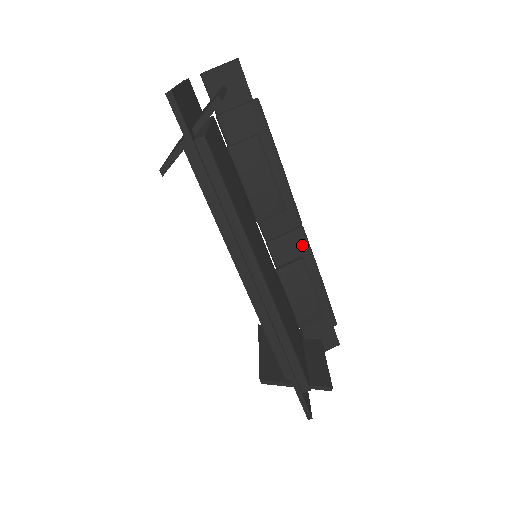
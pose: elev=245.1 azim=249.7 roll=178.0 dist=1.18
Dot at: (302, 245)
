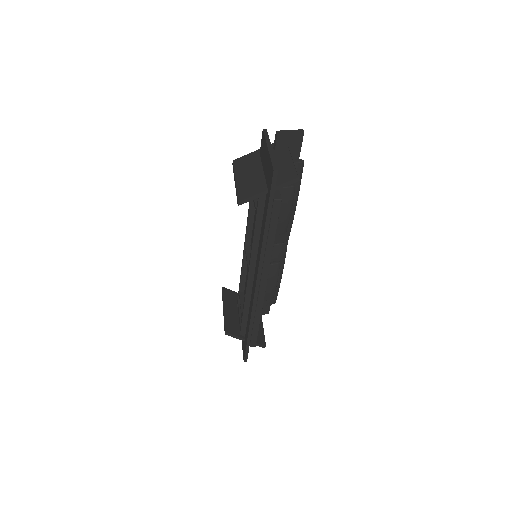
Dot at: (282, 253)
